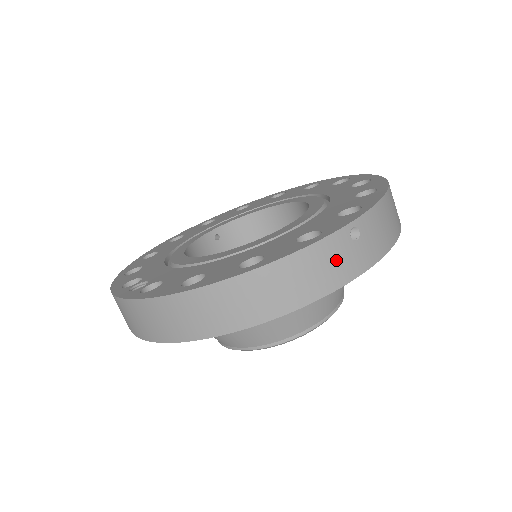
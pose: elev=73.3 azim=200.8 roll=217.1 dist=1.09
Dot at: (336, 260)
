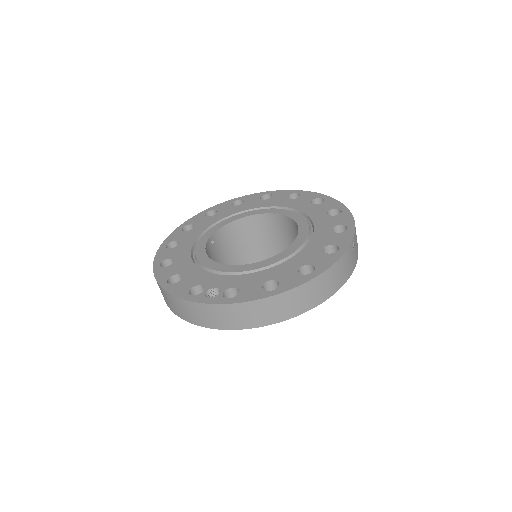
Dot at: (349, 262)
